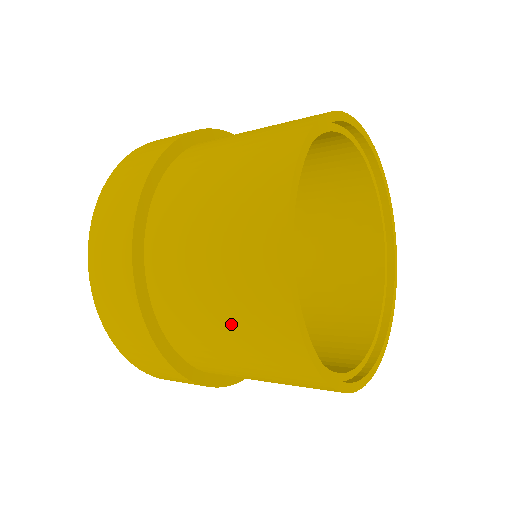
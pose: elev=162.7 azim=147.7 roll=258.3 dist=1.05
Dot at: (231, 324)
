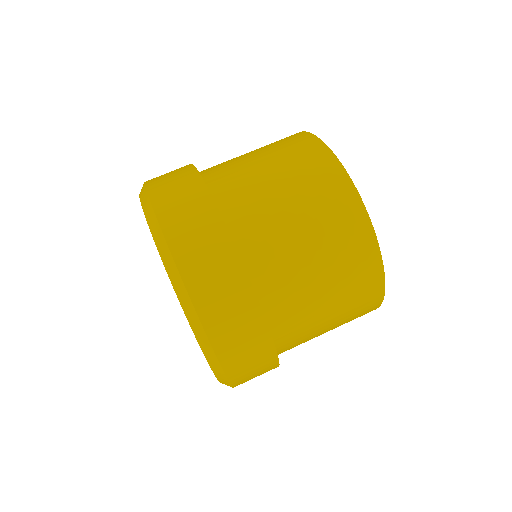
Dot at: (338, 310)
